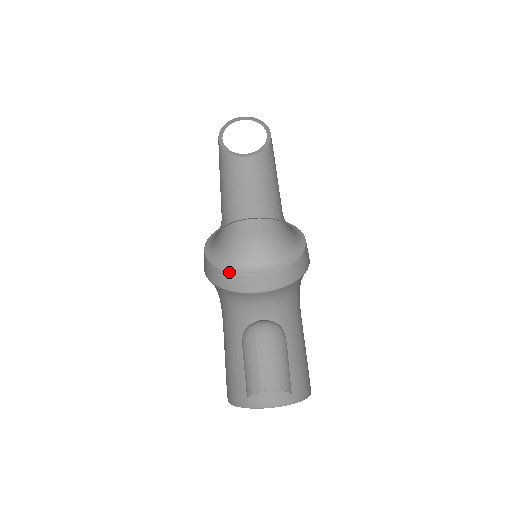
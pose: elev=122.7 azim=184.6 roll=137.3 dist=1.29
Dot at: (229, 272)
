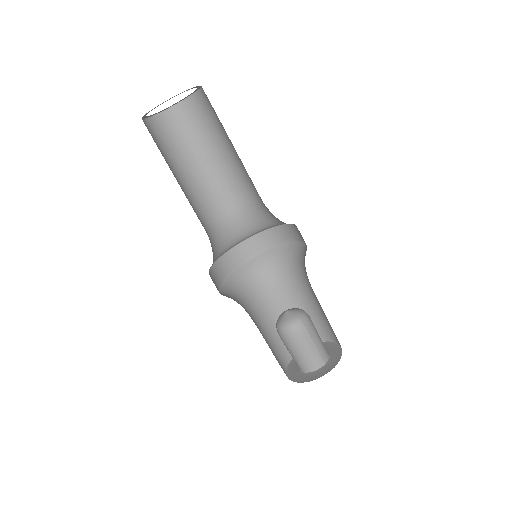
Dot at: (209, 272)
